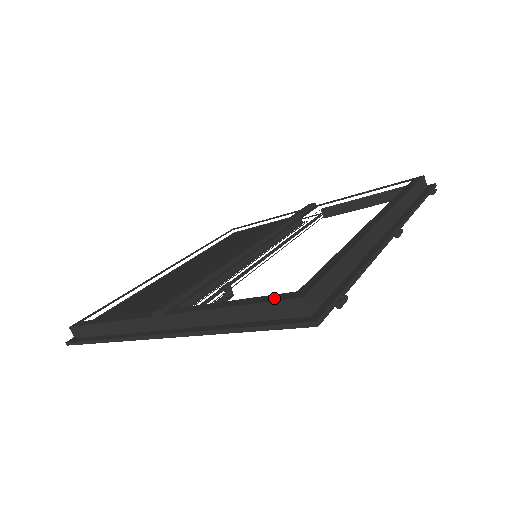
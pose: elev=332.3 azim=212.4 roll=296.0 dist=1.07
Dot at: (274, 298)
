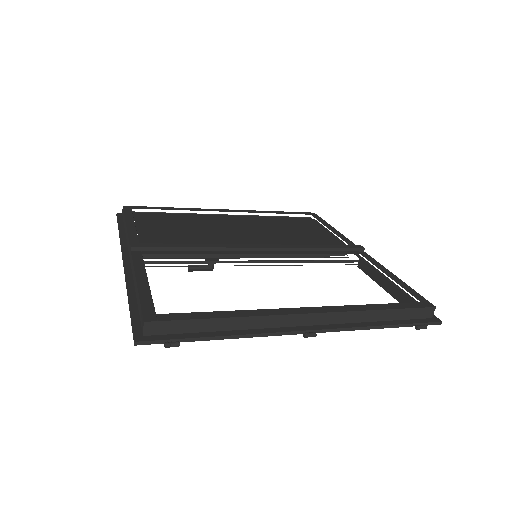
Dot at: (146, 305)
